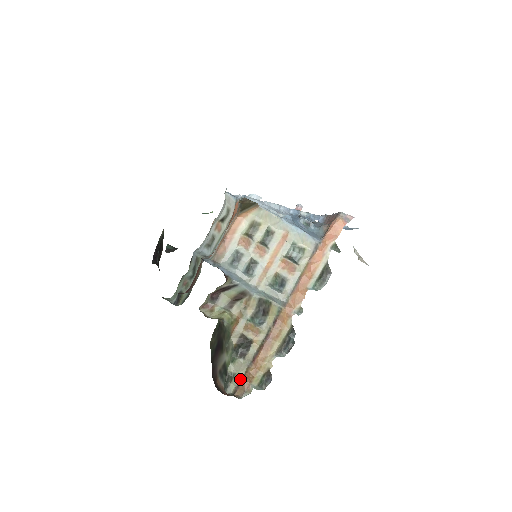
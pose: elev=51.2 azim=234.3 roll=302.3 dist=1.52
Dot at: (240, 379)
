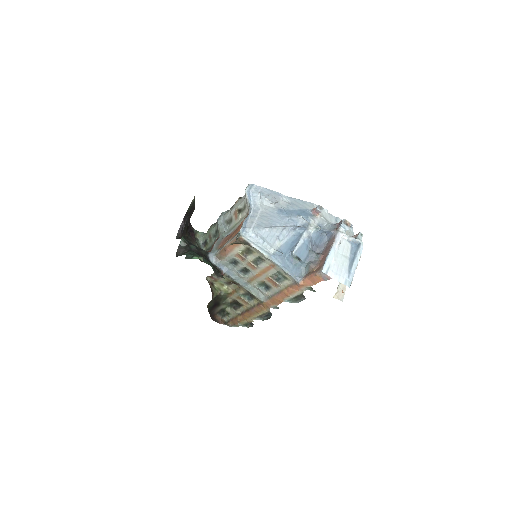
Dot at: (233, 317)
